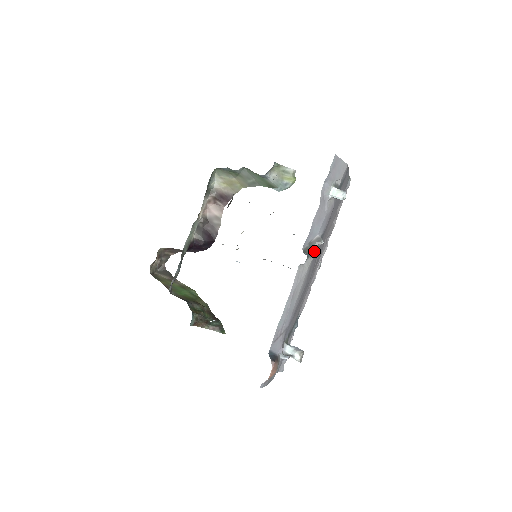
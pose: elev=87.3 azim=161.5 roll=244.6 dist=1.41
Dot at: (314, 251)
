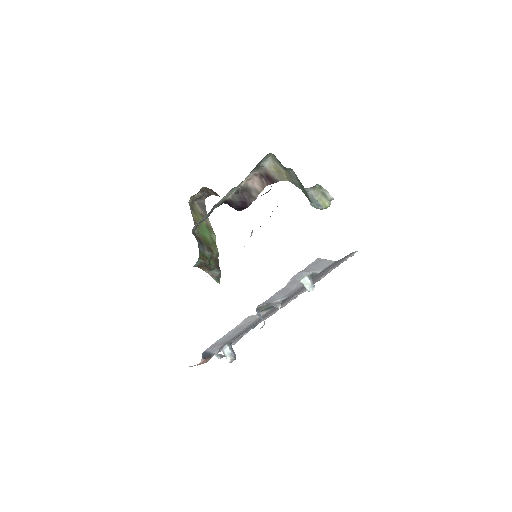
Dot at: (272, 307)
